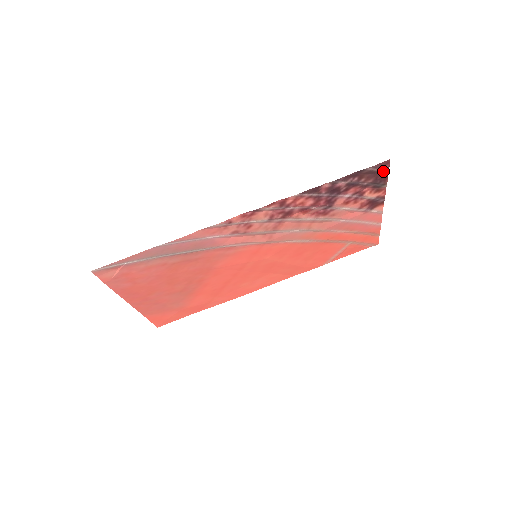
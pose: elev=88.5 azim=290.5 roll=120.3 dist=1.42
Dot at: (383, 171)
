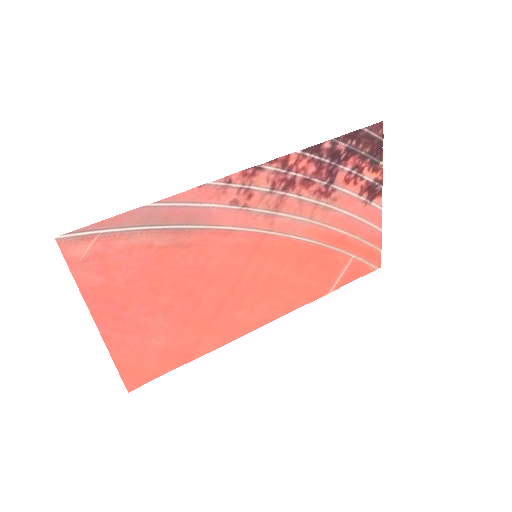
Dot at: (378, 138)
